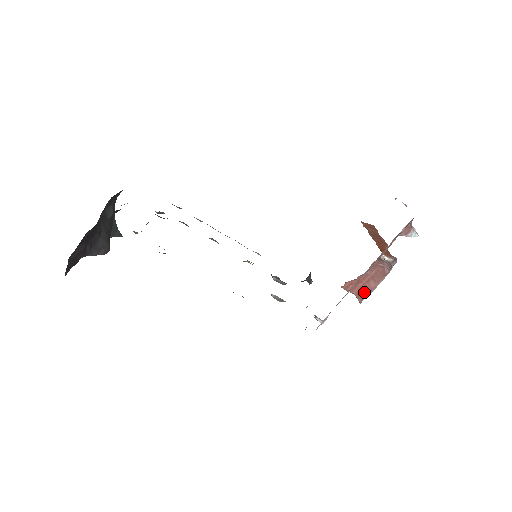
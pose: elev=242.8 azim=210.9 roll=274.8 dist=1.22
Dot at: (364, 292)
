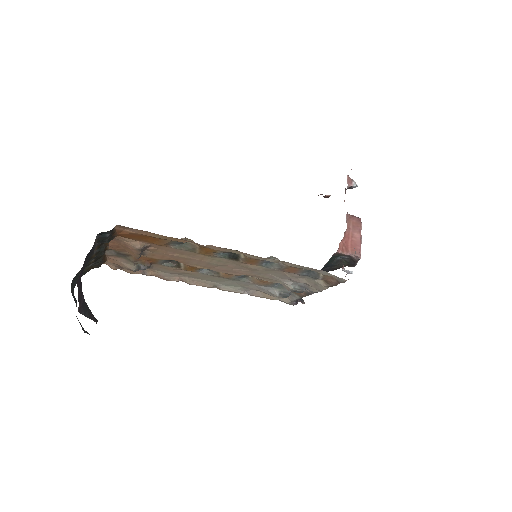
Dot at: (356, 246)
